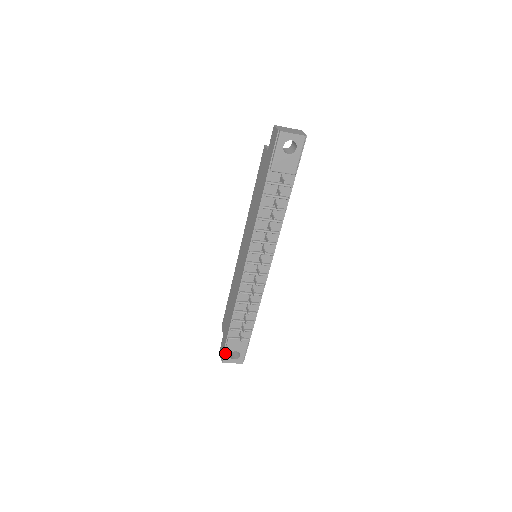
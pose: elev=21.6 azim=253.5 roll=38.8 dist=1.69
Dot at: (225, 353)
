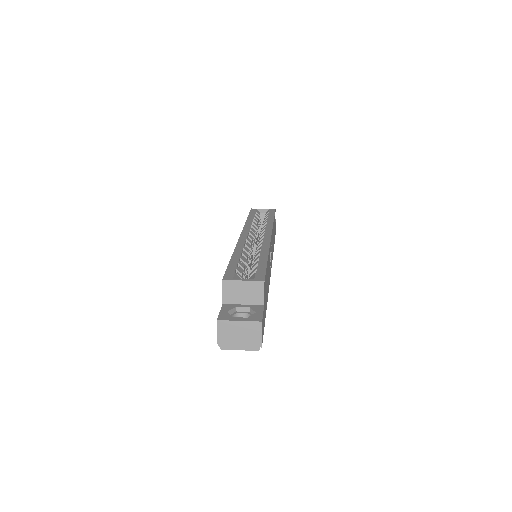
Dot at: occluded
